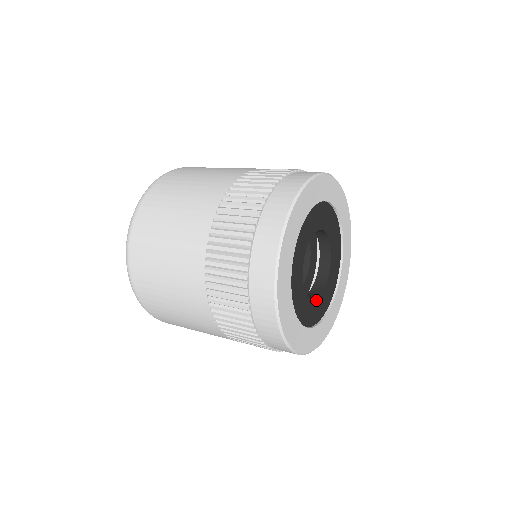
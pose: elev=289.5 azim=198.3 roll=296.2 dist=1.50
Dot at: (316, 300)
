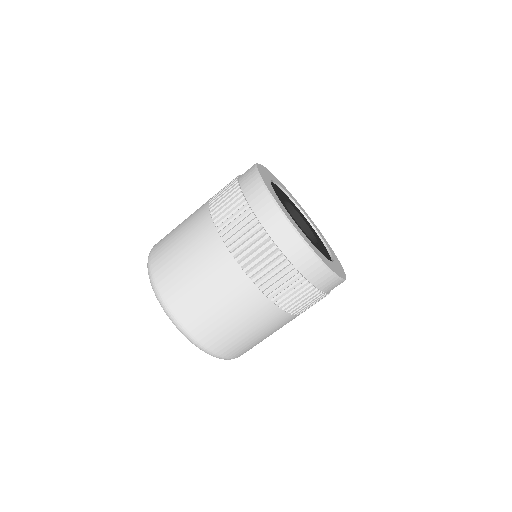
Dot at: (315, 236)
